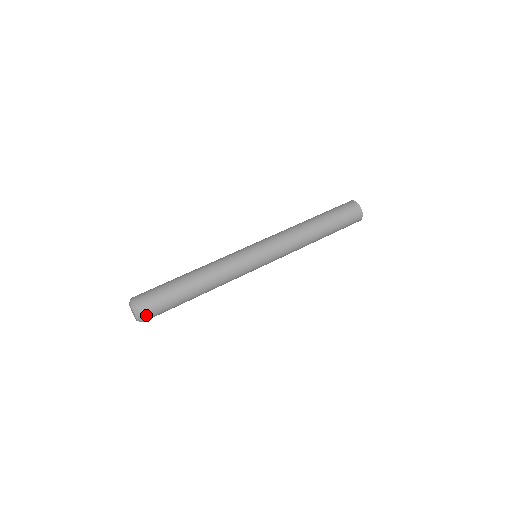
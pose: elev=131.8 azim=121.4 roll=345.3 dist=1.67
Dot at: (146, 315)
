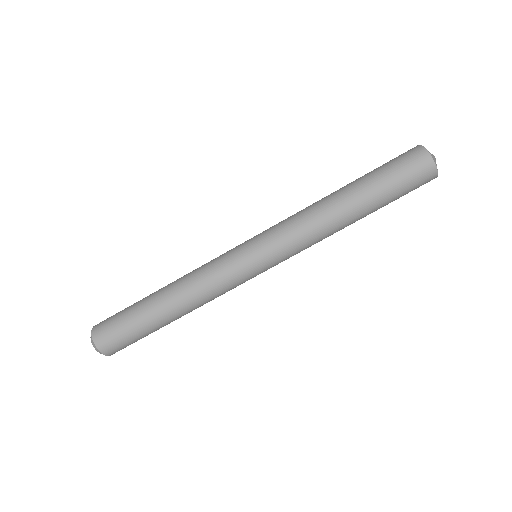
Dot at: (117, 351)
